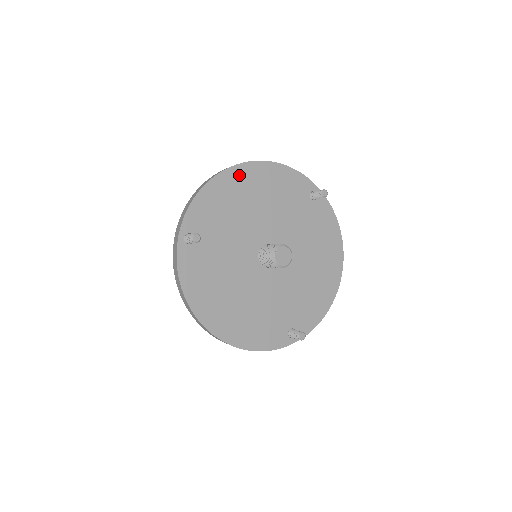
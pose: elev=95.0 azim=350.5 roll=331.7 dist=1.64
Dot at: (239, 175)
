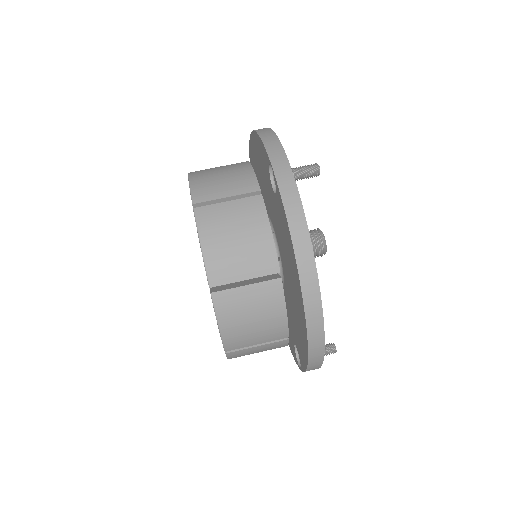
Dot at: occluded
